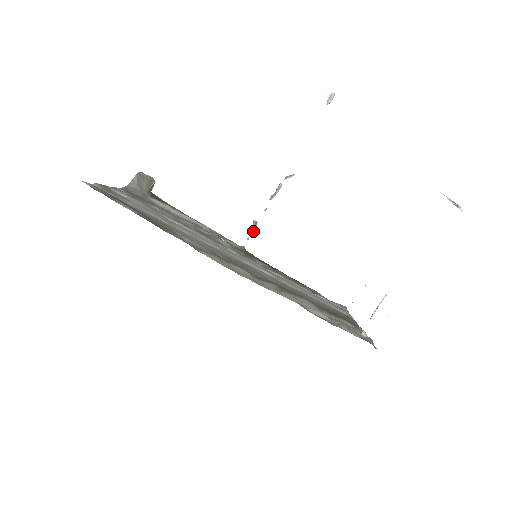
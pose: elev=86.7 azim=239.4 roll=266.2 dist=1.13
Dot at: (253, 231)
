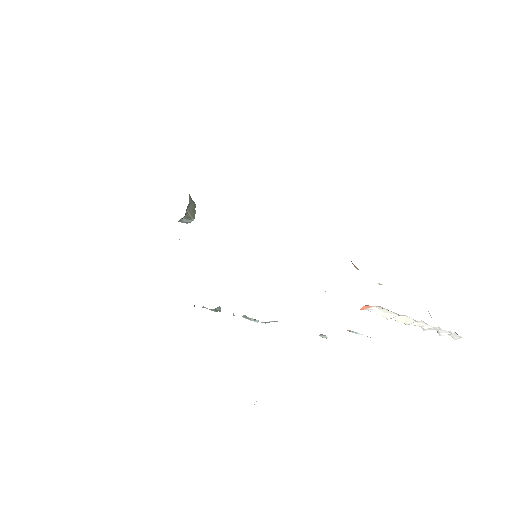
Dot at: (212, 310)
